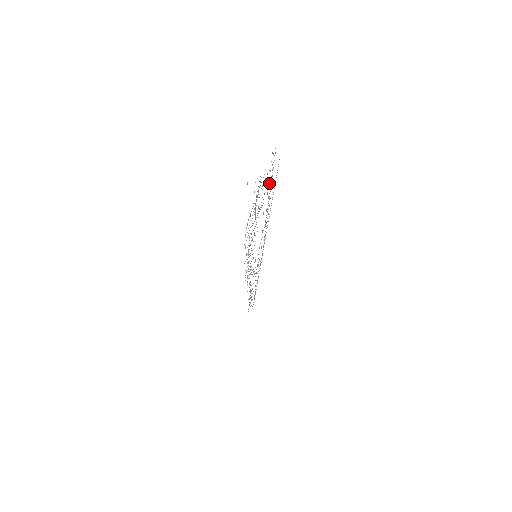
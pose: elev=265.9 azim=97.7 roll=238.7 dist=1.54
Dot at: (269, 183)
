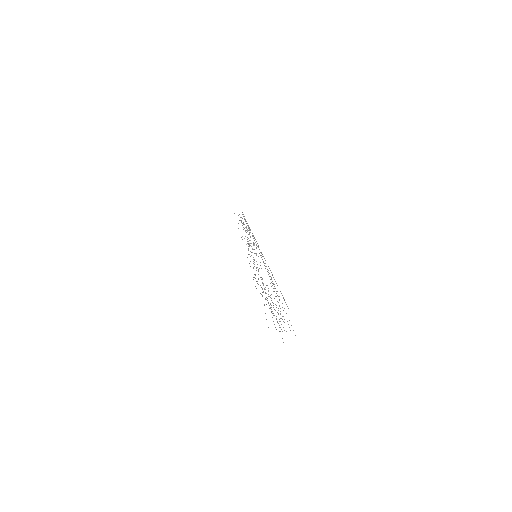
Dot at: occluded
